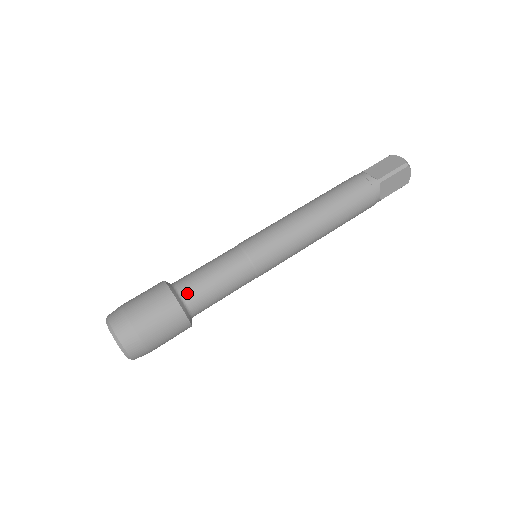
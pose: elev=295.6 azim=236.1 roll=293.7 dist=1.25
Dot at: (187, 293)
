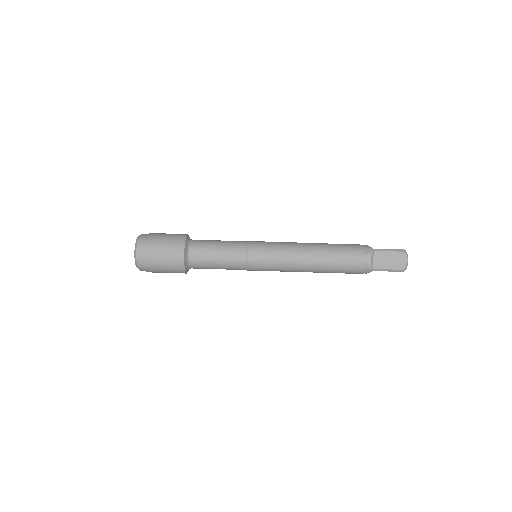
Dot at: (194, 263)
